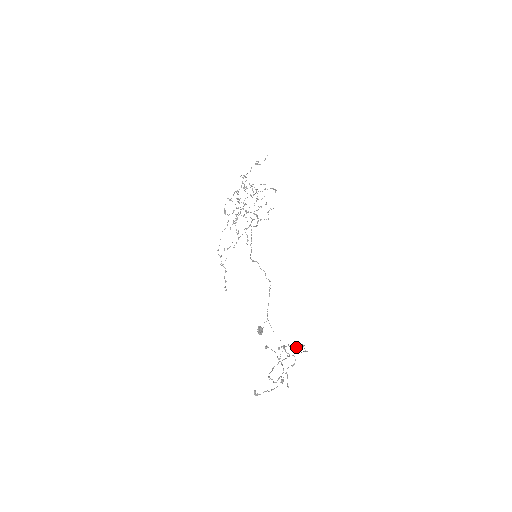
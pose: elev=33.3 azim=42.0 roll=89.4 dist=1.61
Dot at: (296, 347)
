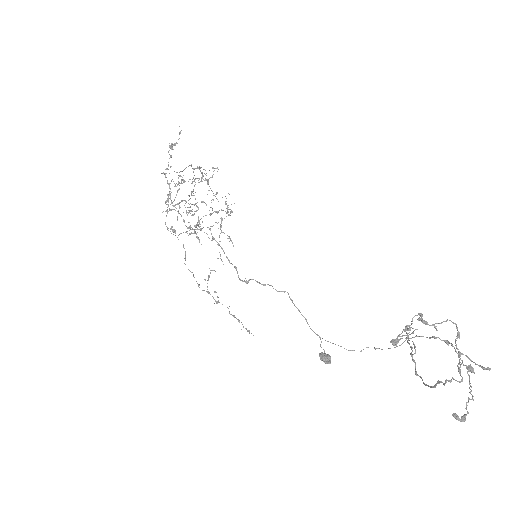
Dot at: occluded
